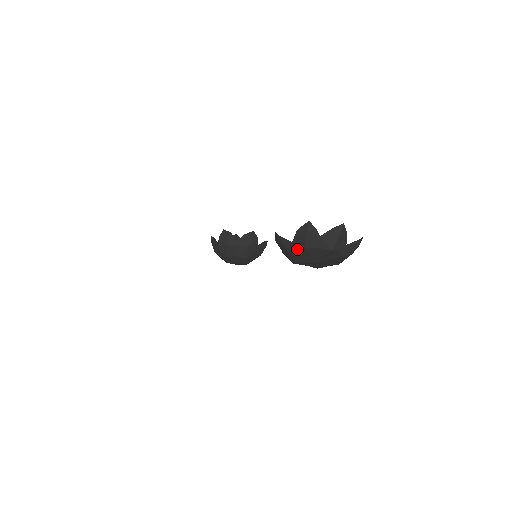
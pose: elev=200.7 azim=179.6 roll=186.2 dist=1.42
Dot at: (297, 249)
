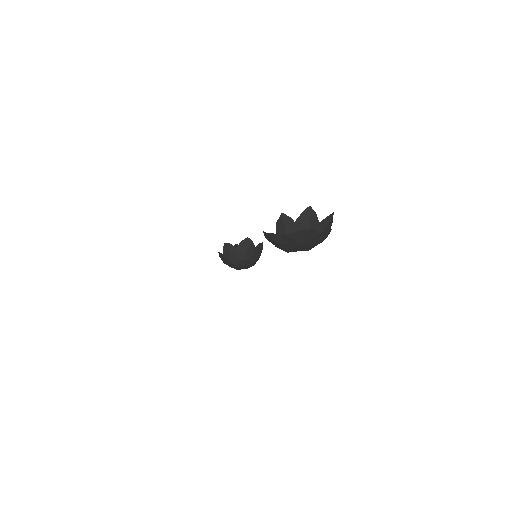
Dot at: (282, 238)
